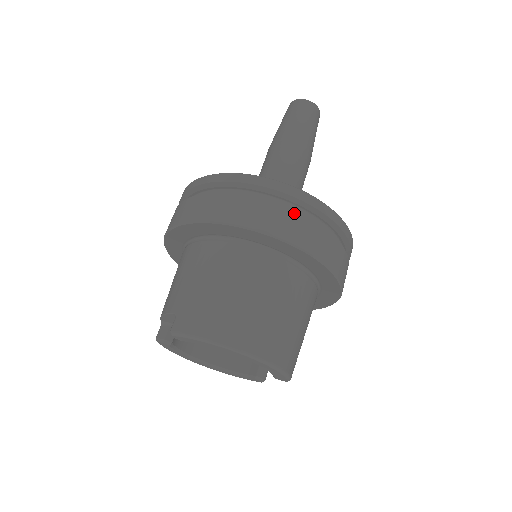
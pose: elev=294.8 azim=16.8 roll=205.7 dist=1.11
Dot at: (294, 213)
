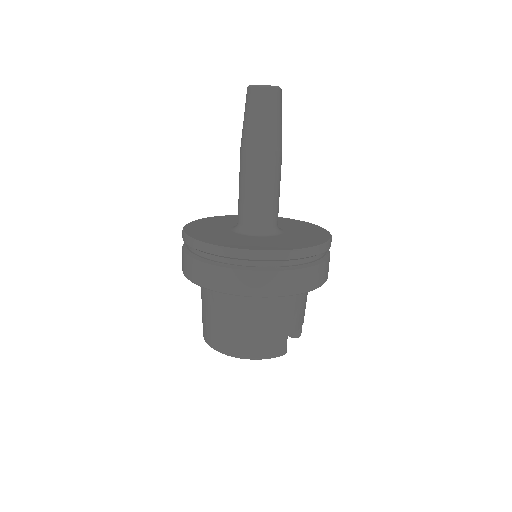
Dot at: (212, 267)
